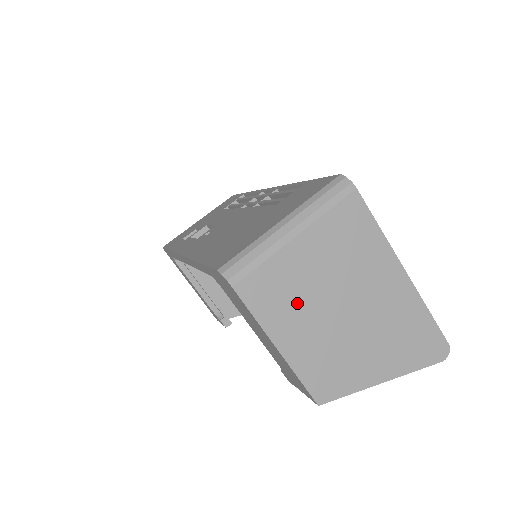
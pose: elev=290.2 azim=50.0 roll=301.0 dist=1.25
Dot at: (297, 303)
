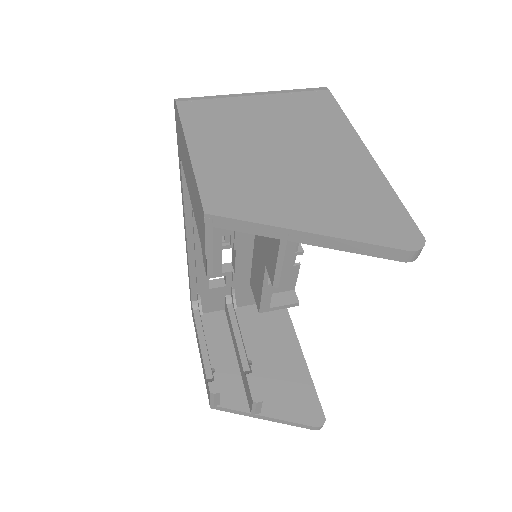
Dot at: (230, 130)
